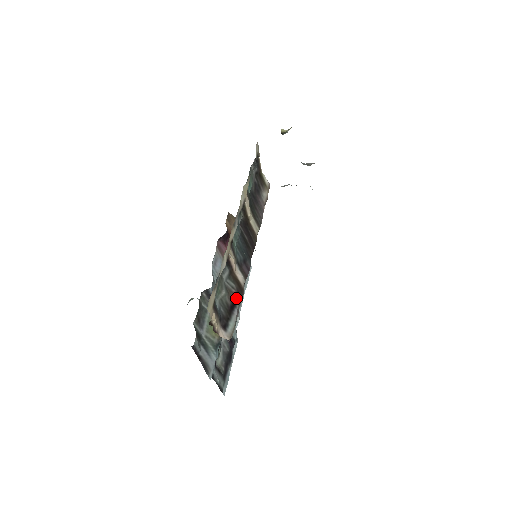
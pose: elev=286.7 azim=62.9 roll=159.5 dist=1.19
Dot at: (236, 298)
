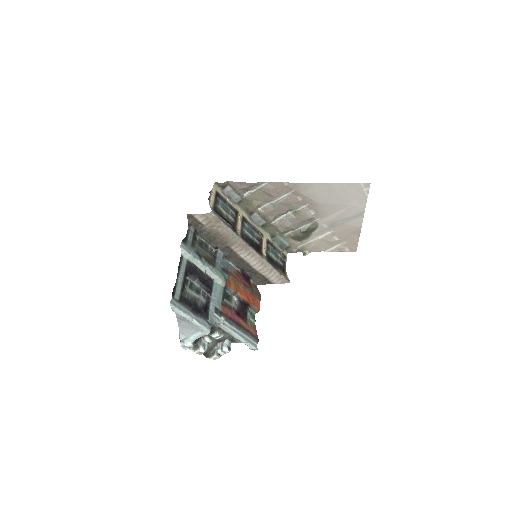
Dot at: (229, 224)
